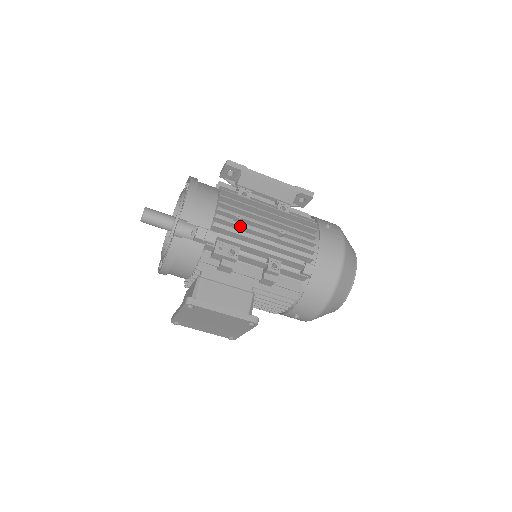
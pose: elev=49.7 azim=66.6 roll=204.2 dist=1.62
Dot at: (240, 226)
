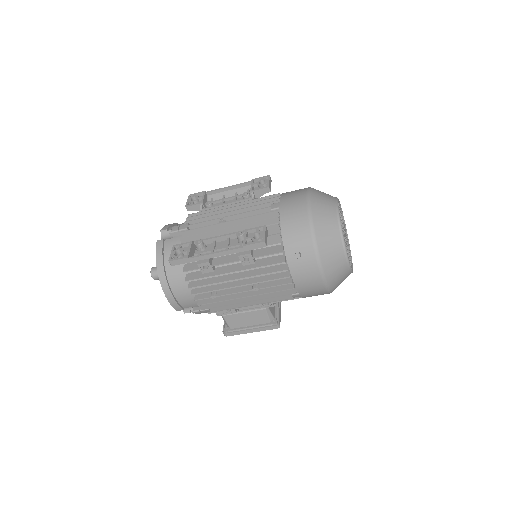
Dot at: (220, 301)
